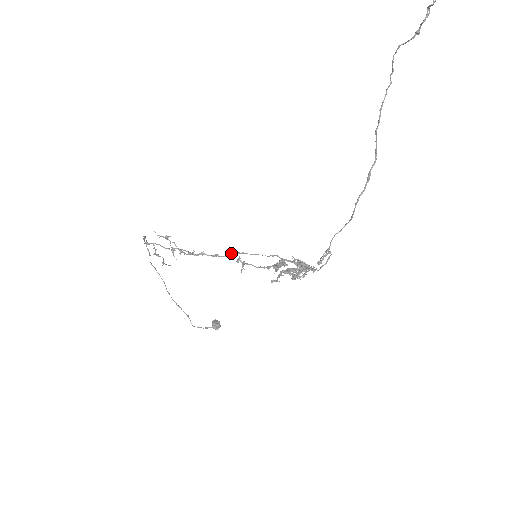
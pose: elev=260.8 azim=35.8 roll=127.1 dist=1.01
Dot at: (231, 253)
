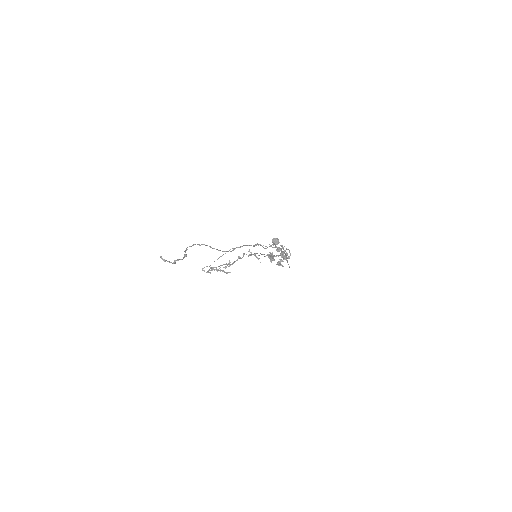
Dot at: (243, 255)
